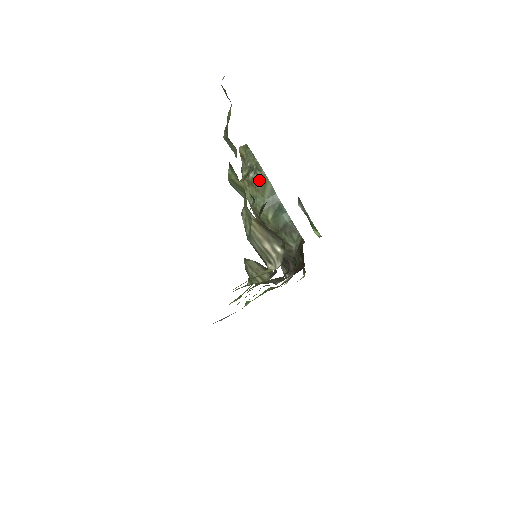
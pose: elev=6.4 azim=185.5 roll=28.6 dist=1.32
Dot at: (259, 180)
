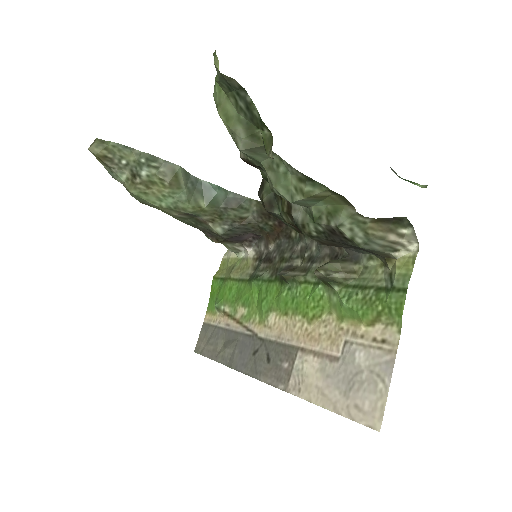
Dot at: (162, 173)
